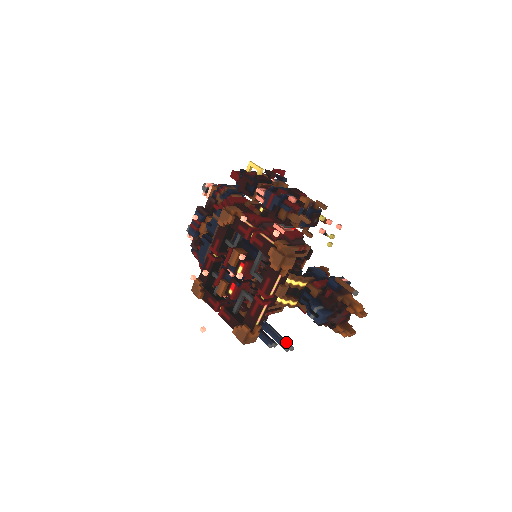
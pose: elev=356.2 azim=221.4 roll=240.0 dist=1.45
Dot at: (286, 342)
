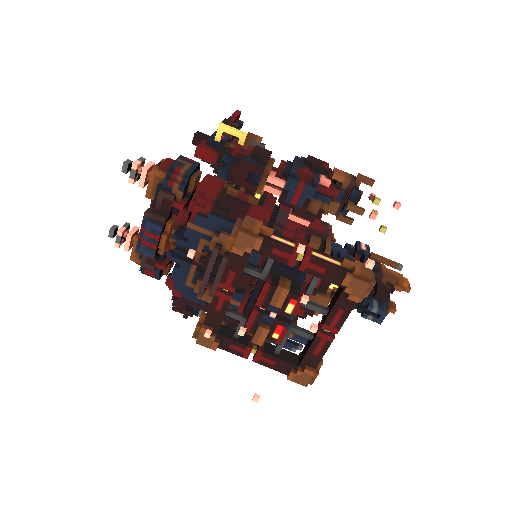
Dot at: occluded
